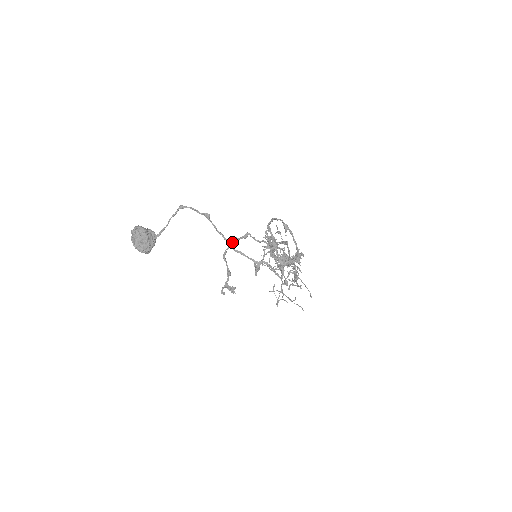
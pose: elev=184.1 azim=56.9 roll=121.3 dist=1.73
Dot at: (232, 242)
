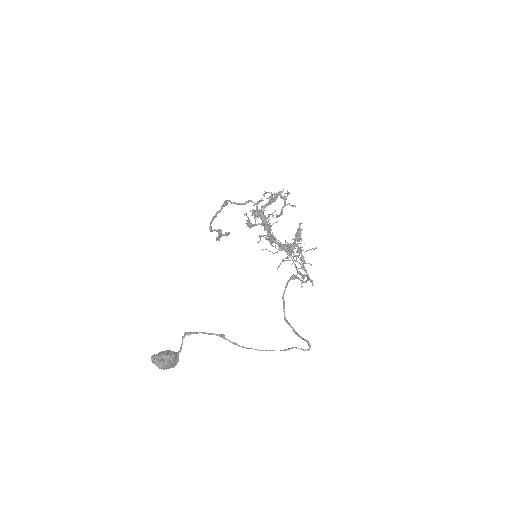
Dot at: (214, 218)
